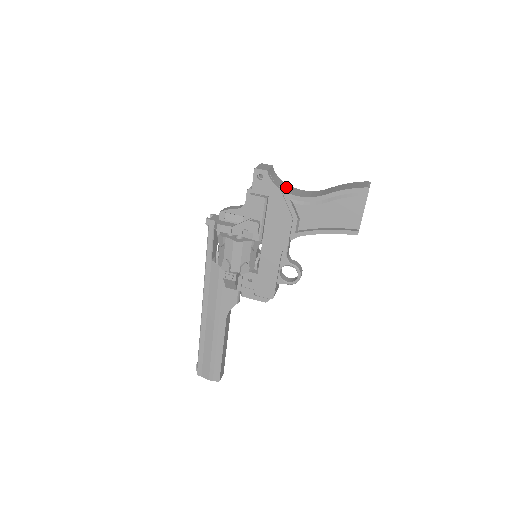
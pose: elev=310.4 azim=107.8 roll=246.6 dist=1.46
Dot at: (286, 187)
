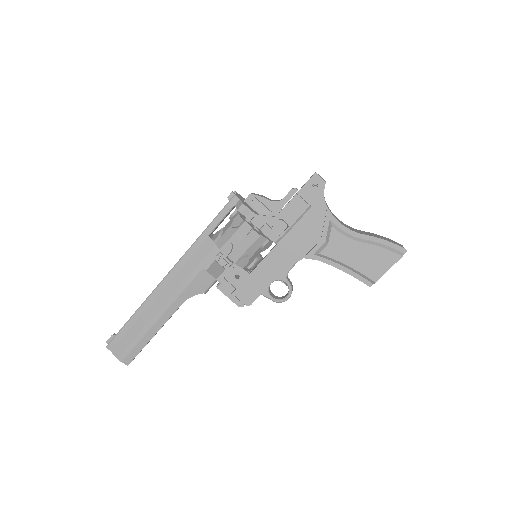
Dot at: occluded
